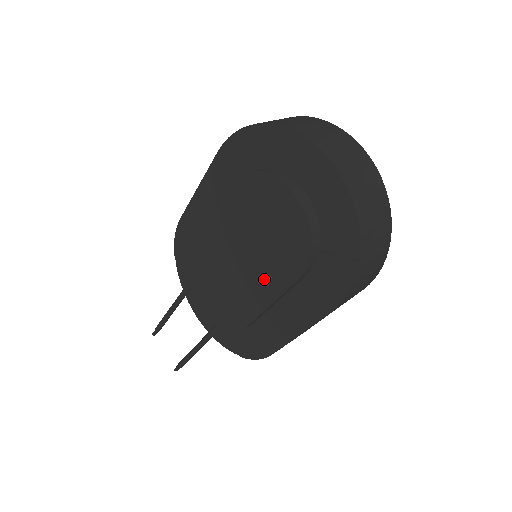
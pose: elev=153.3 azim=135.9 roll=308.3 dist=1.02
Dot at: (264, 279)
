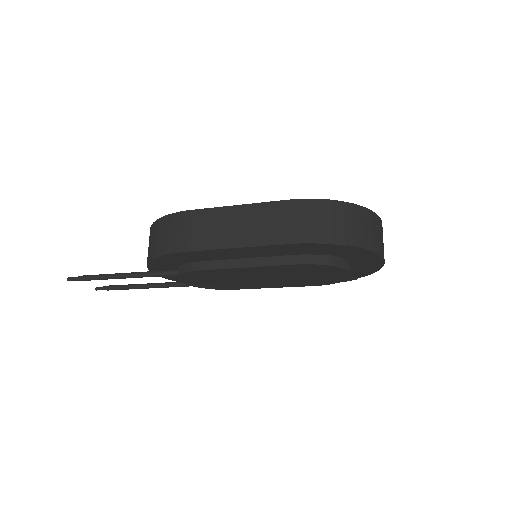
Dot at: (281, 284)
